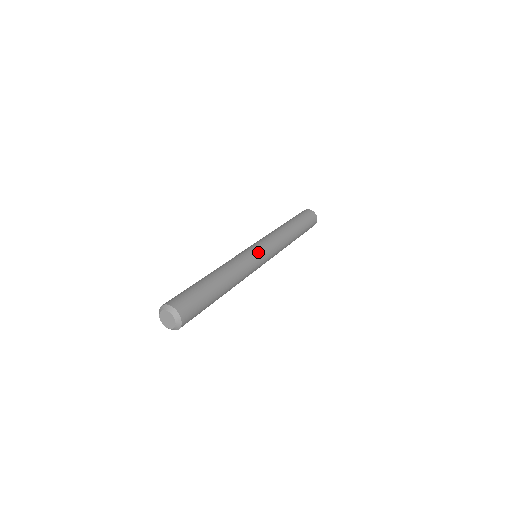
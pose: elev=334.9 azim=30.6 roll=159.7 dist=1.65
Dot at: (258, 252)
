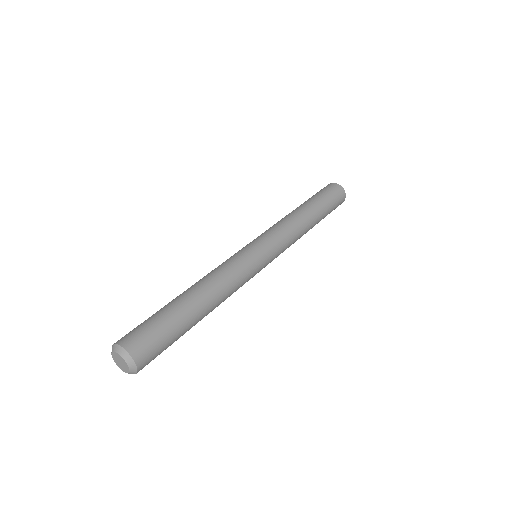
Dot at: (258, 257)
